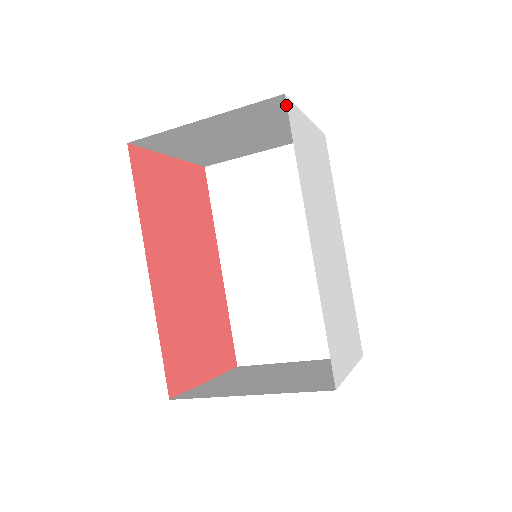
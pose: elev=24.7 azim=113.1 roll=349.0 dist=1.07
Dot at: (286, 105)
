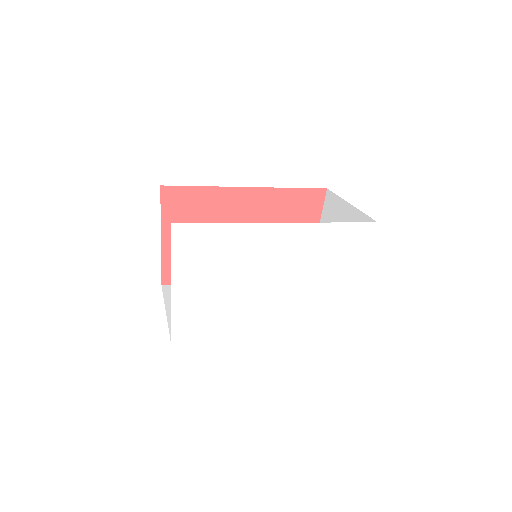
Dot at: occluded
